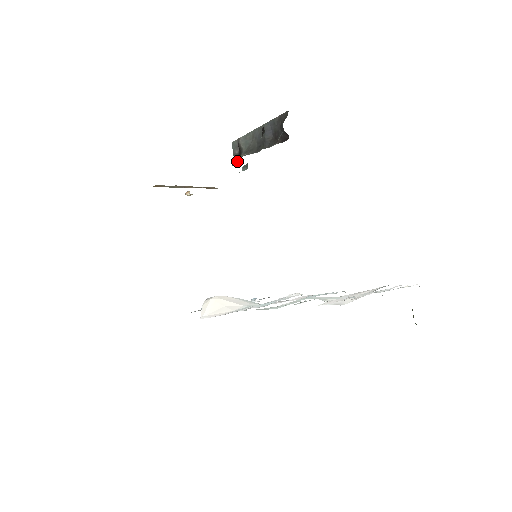
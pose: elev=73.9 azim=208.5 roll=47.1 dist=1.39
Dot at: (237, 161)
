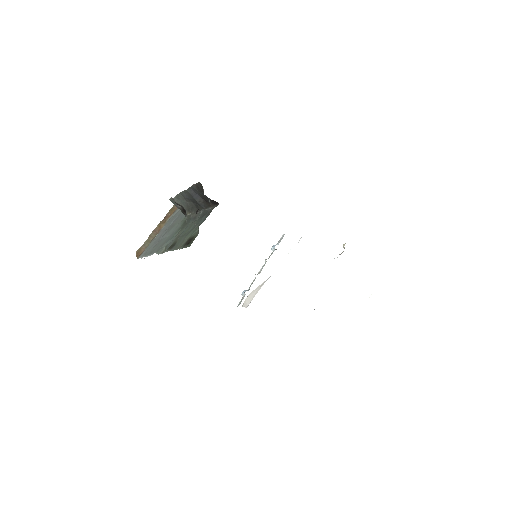
Dot at: (186, 214)
